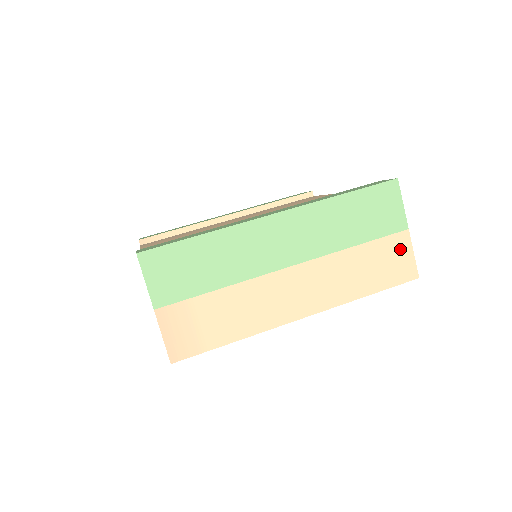
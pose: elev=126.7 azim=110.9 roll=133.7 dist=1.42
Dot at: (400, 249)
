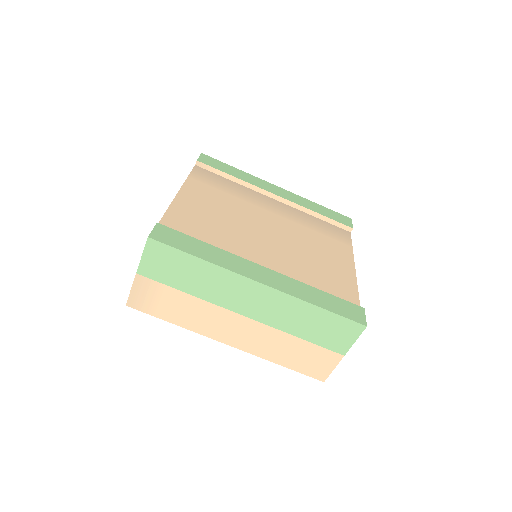
Dot at: (327, 360)
